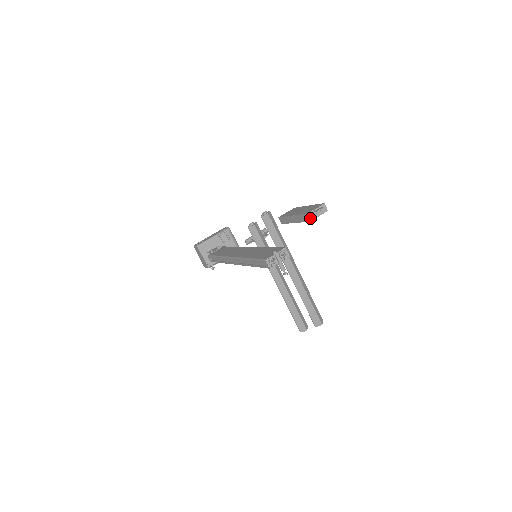
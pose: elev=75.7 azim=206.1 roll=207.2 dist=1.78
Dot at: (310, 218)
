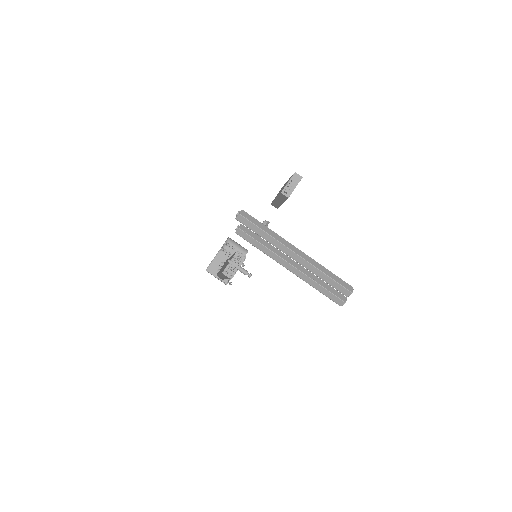
Dot at: (286, 195)
